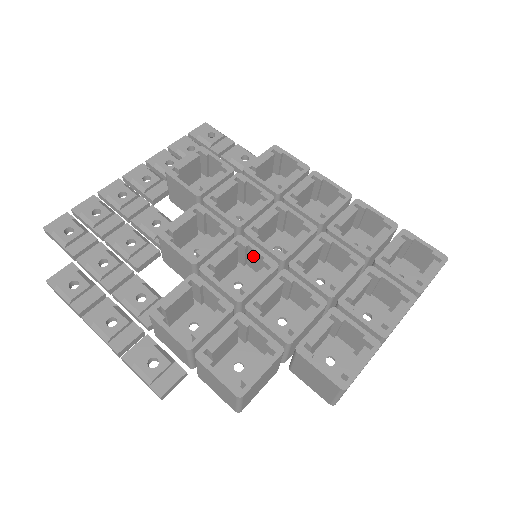
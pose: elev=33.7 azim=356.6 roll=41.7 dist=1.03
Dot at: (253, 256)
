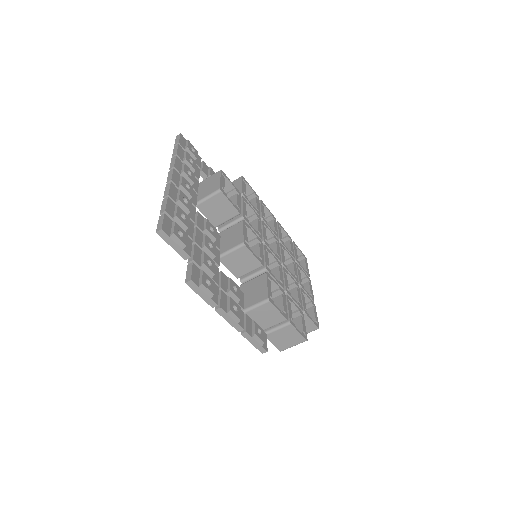
Dot at: occluded
